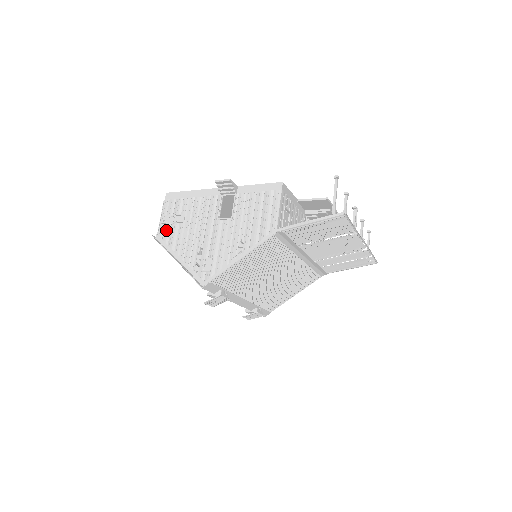
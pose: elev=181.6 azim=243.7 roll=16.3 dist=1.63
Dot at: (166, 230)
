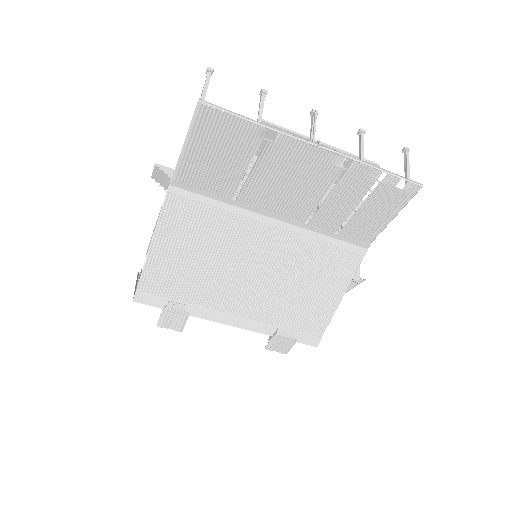
Dot at: occluded
